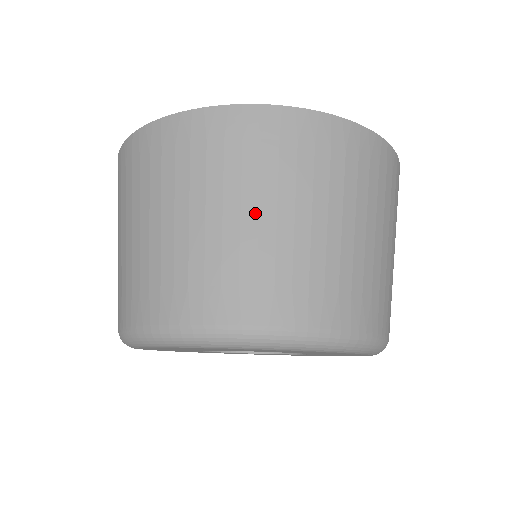
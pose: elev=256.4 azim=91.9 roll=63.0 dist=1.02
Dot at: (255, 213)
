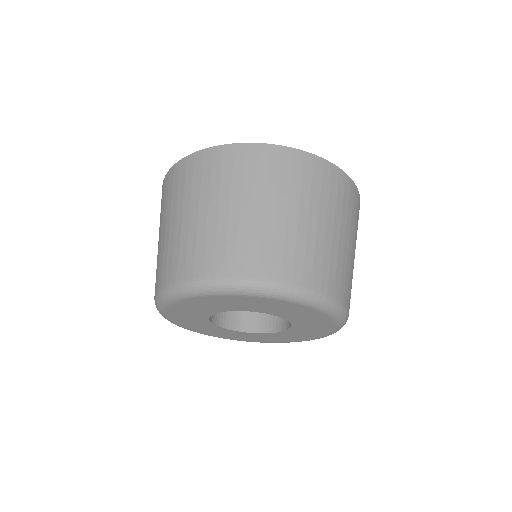
Dot at: (262, 208)
